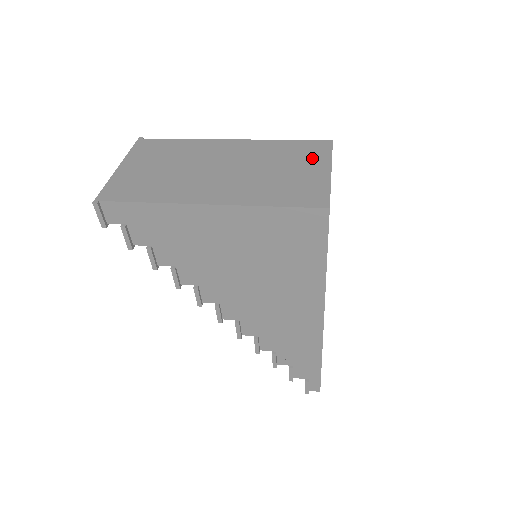
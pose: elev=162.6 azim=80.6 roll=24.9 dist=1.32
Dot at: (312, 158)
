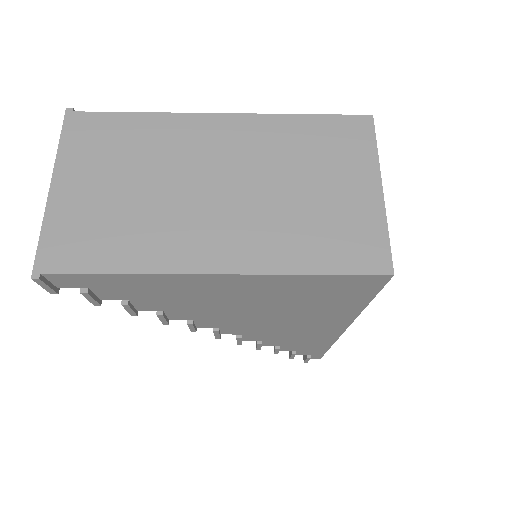
Dot at: (350, 159)
